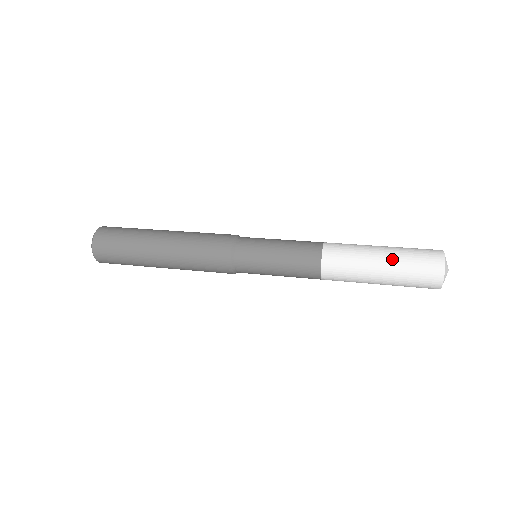
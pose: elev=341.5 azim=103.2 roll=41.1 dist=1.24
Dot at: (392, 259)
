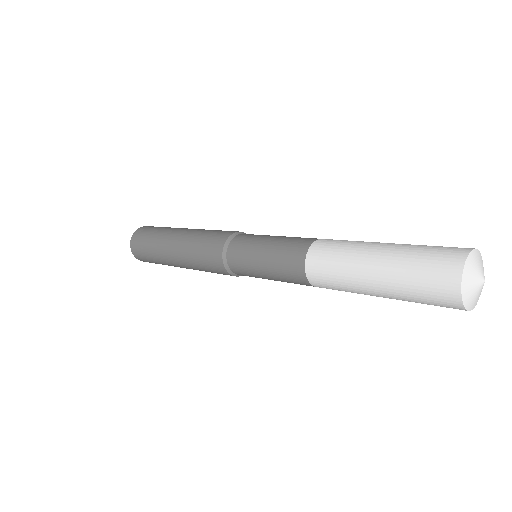
Dot at: (397, 245)
